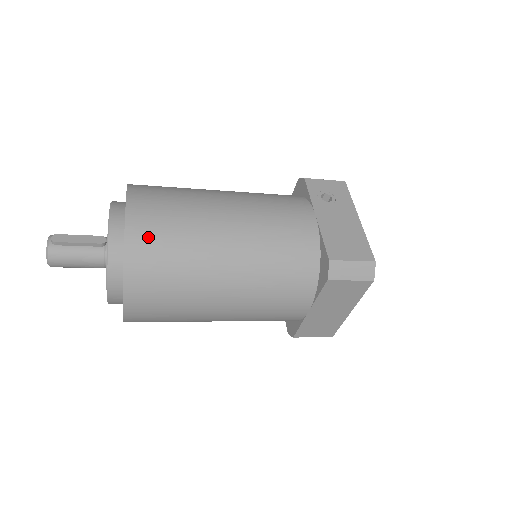
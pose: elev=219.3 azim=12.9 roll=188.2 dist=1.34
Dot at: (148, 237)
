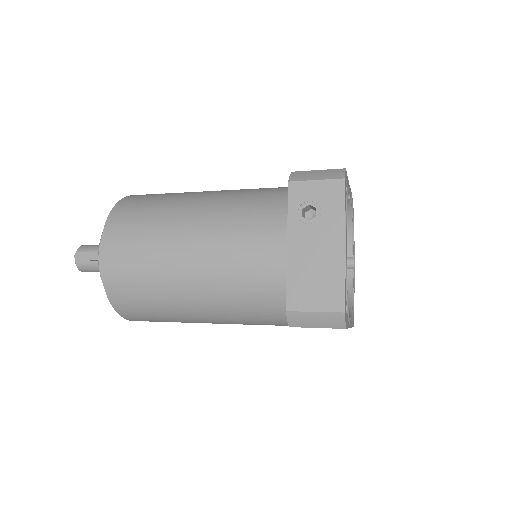
Dot at: (120, 281)
